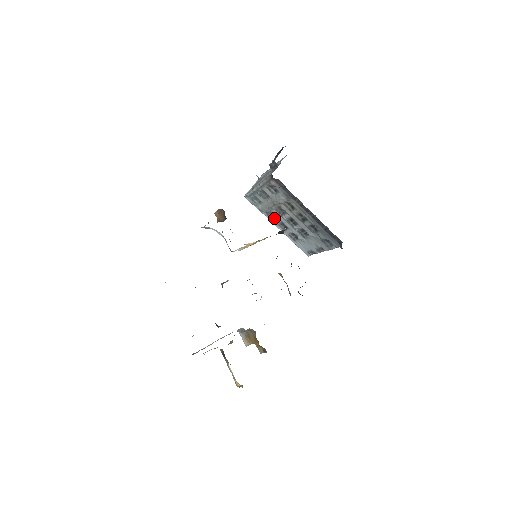
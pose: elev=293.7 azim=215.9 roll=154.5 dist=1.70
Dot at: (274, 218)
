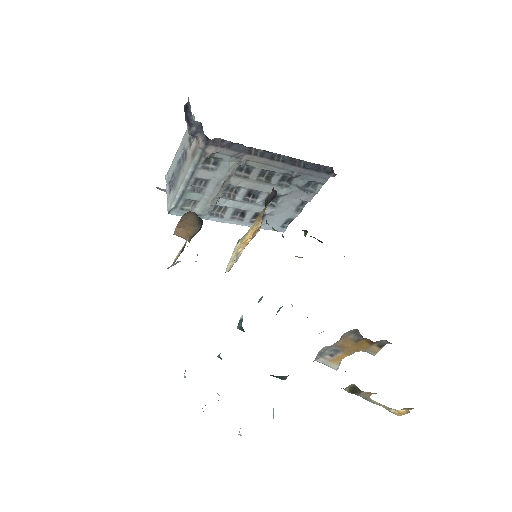
Dot at: (221, 213)
